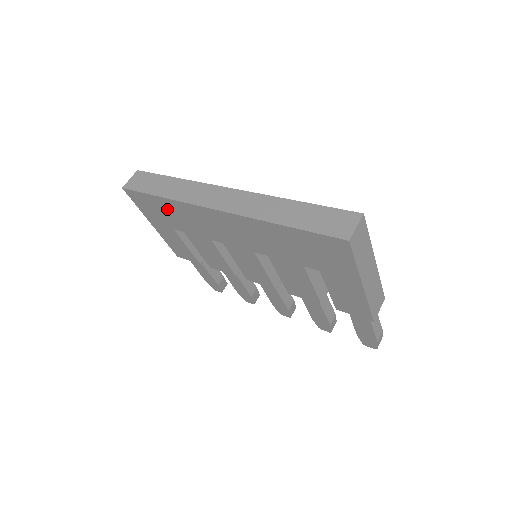
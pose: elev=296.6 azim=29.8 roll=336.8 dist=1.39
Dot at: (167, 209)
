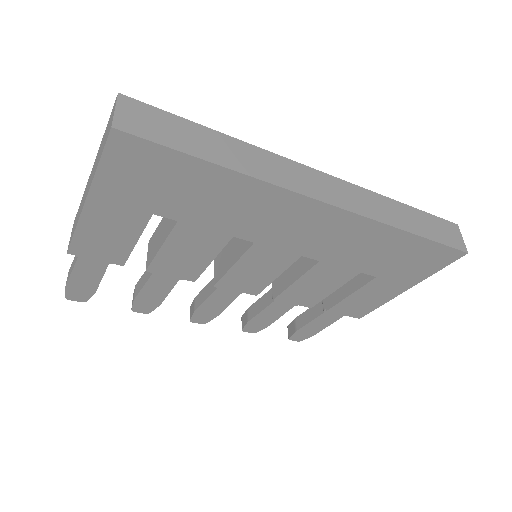
Dot at: (201, 185)
